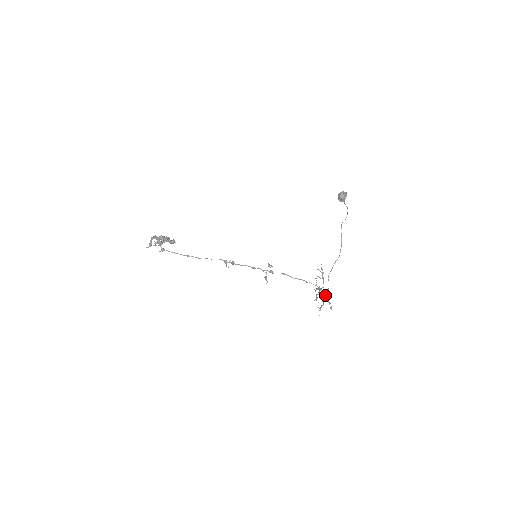
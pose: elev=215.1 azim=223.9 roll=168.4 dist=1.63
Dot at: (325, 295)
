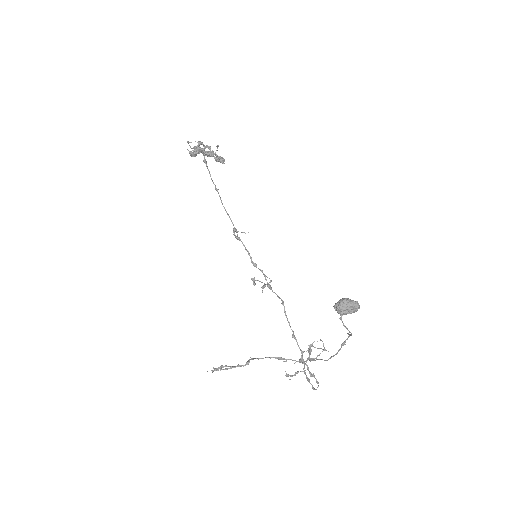
Dot at: (309, 371)
